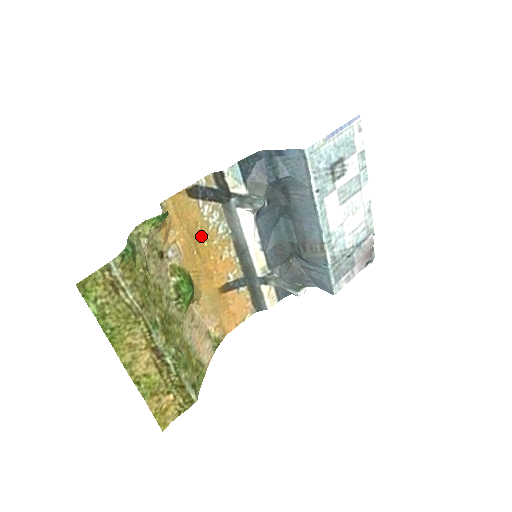
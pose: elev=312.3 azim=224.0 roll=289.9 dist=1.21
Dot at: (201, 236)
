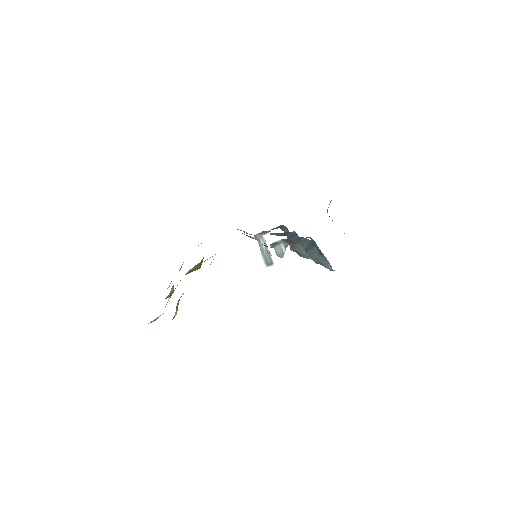
Dot at: occluded
